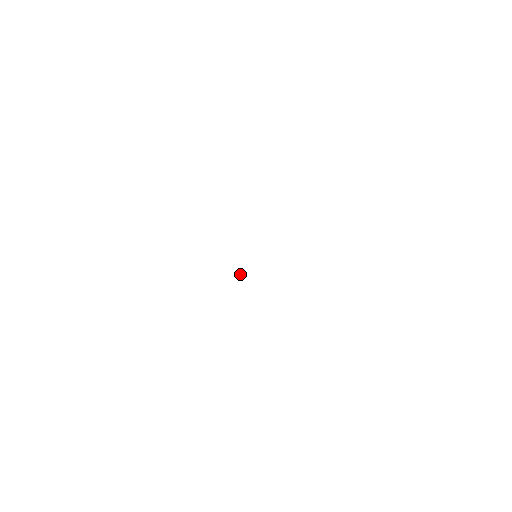
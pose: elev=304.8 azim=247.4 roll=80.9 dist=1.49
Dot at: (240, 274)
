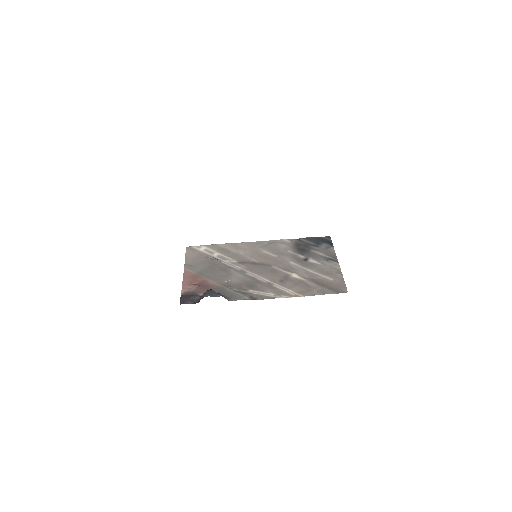
Dot at: (226, 281)
